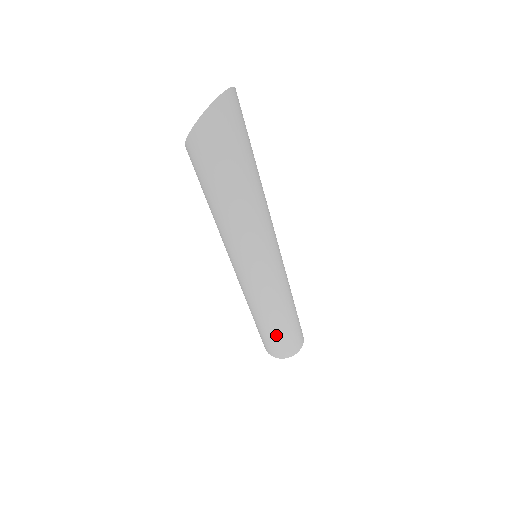
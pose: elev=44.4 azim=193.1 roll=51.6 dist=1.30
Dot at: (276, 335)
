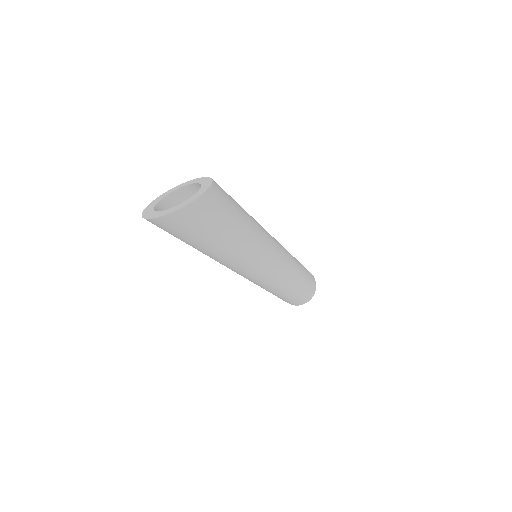
Dot at: occluded
